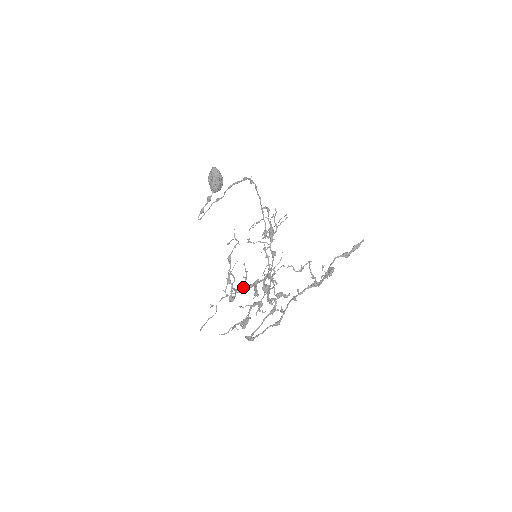
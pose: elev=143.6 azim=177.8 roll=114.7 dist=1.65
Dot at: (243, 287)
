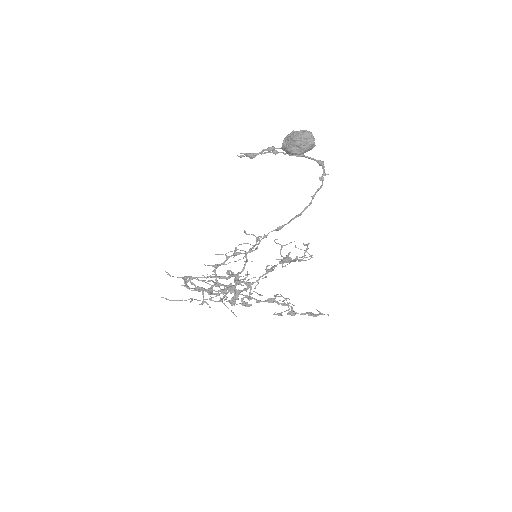
Dot at: (226, 286)
